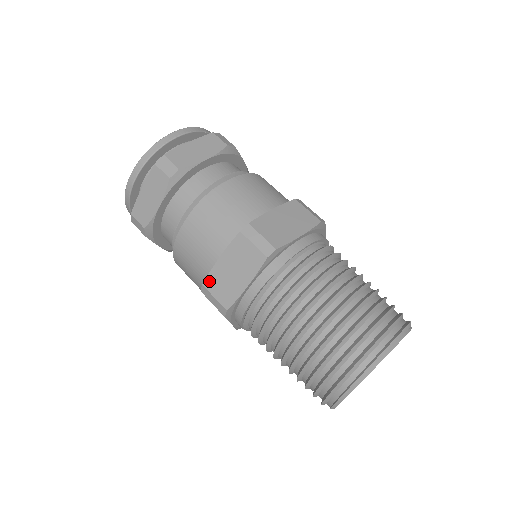
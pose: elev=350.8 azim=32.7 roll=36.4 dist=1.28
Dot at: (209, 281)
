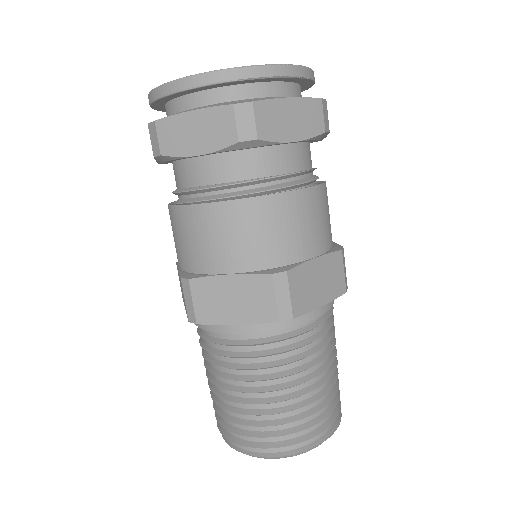
Dot at: (177, 268)
